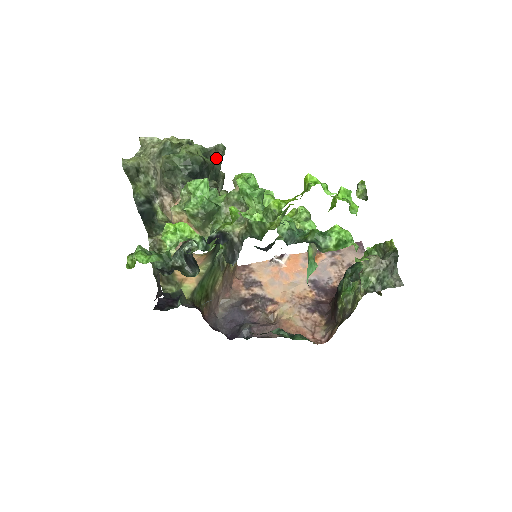
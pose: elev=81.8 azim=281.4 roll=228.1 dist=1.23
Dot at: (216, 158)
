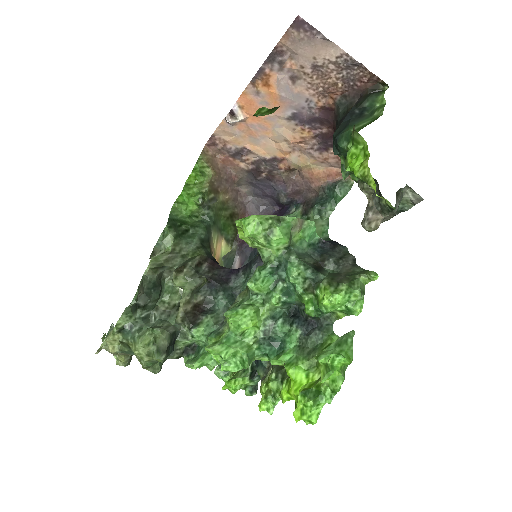
Dot at: (138, 295)
